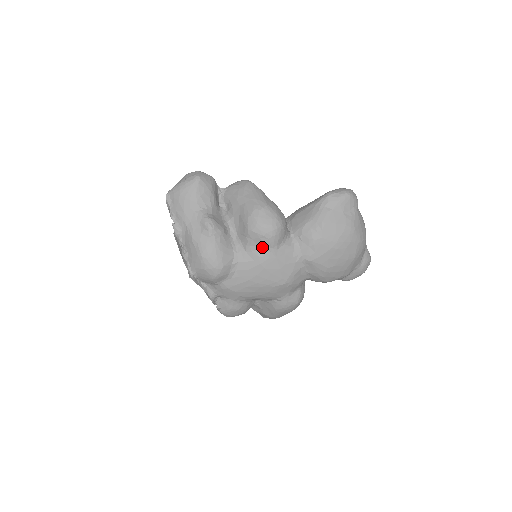
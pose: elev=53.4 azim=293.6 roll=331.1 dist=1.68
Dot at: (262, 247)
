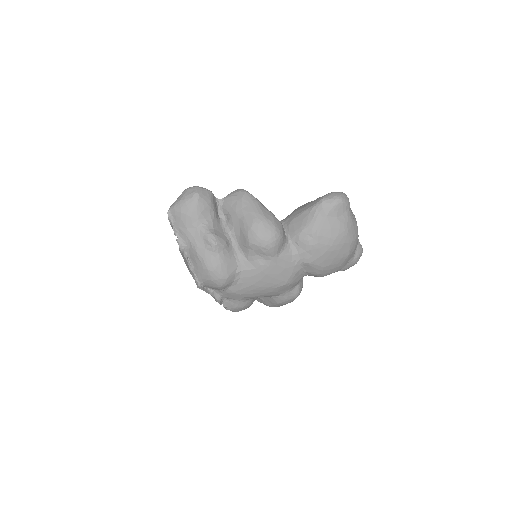
Dot at: (263, 256)
